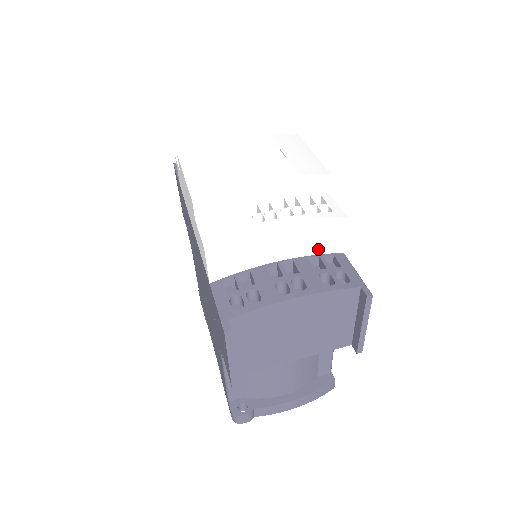
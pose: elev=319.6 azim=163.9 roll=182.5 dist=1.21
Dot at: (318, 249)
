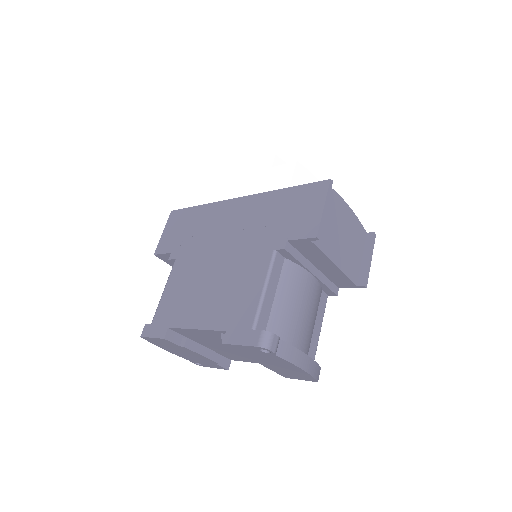
Dot at: occluded
